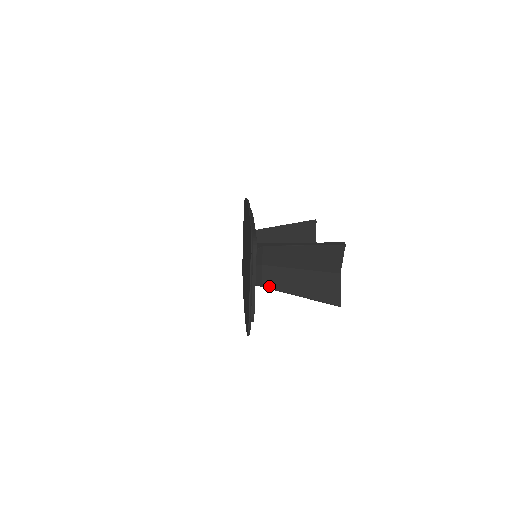
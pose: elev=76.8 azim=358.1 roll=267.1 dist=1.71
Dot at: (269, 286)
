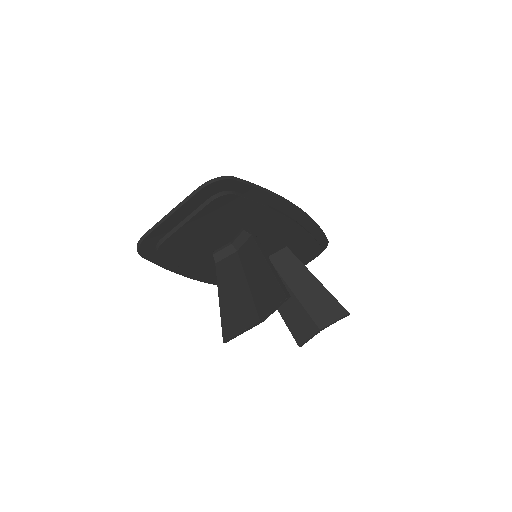
Dot at: (218, 269)
